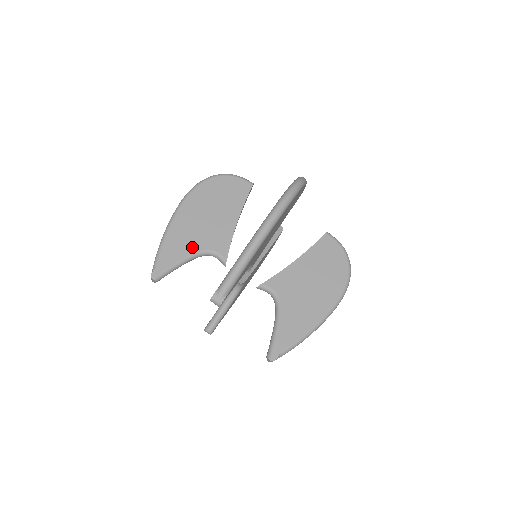
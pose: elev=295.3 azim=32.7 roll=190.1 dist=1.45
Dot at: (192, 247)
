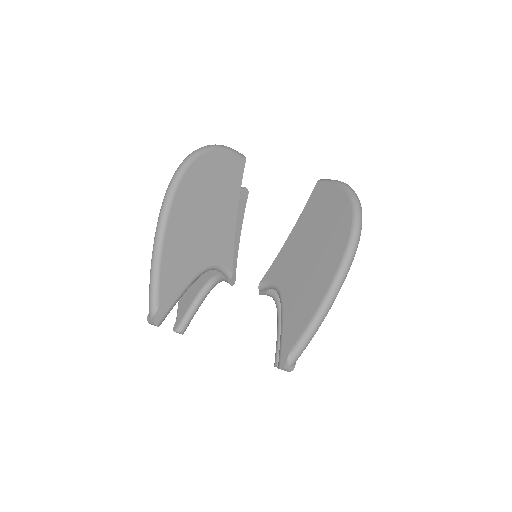
Dot at: (200, 283)
